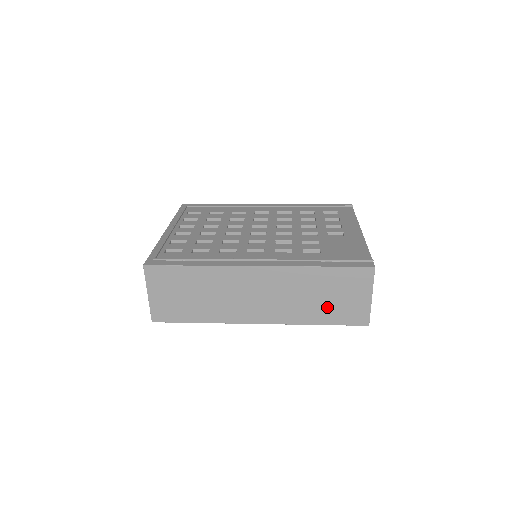
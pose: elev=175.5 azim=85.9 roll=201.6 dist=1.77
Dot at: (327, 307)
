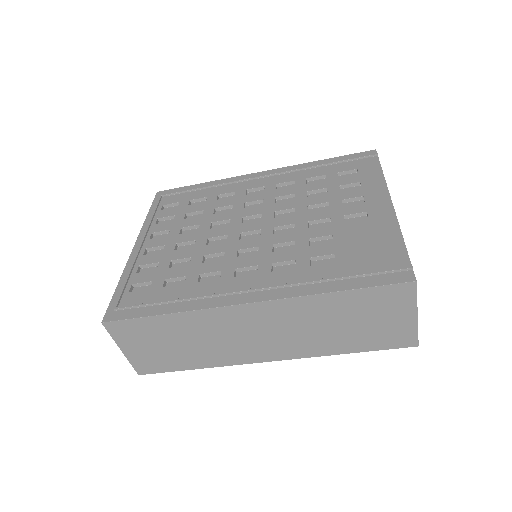
Dot at: (355, 334)
